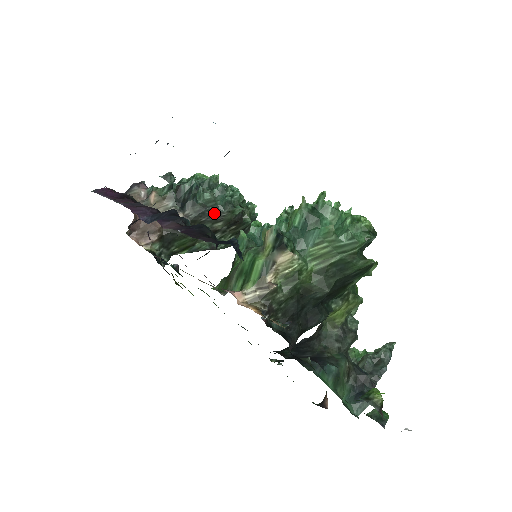
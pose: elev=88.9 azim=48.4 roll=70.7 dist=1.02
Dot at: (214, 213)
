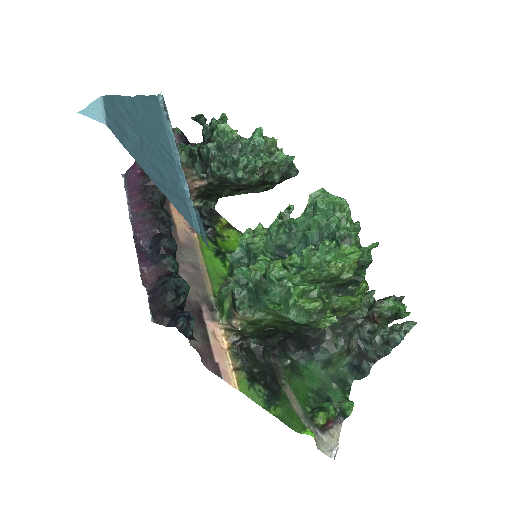
Dot at: (233, 183)
